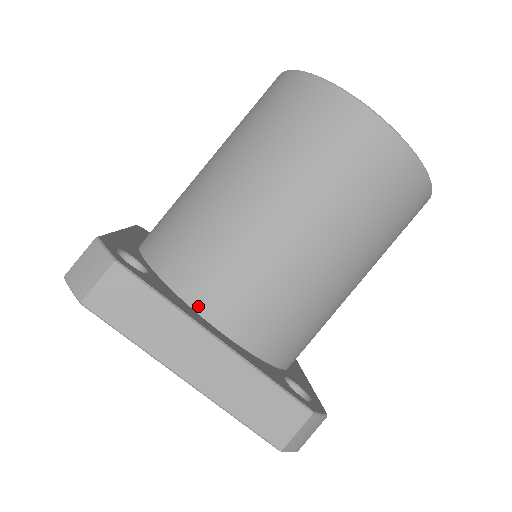
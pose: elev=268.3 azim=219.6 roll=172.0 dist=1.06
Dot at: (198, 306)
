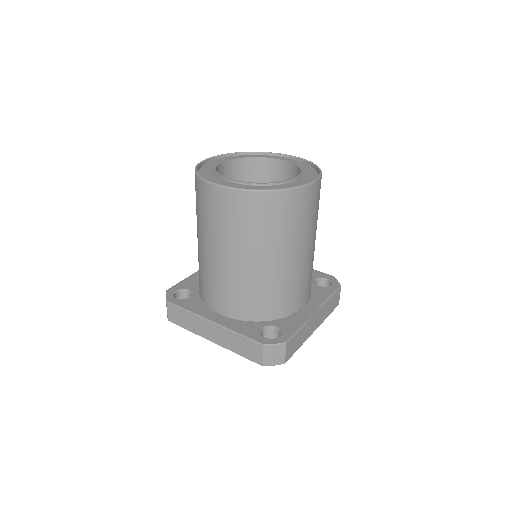
Dot at: (294, 311)
